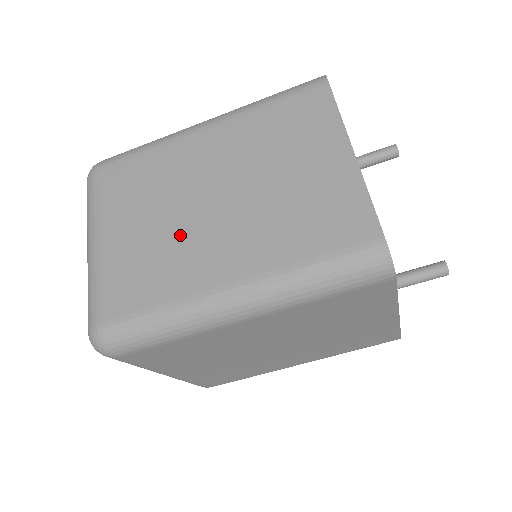
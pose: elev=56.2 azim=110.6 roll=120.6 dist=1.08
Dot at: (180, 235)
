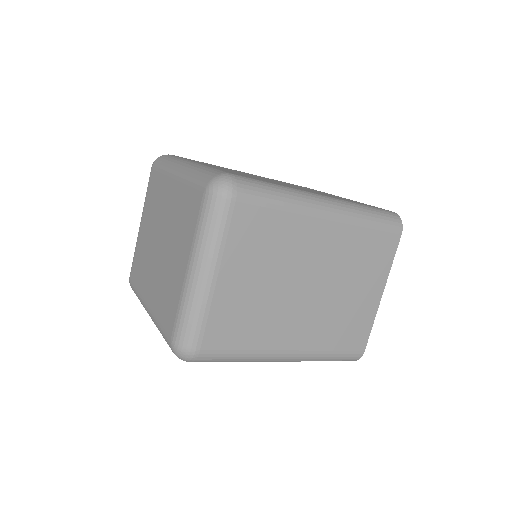
Dot at: (276, 304)
